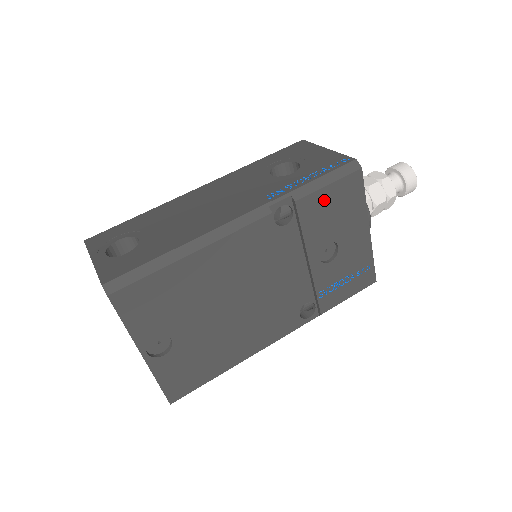
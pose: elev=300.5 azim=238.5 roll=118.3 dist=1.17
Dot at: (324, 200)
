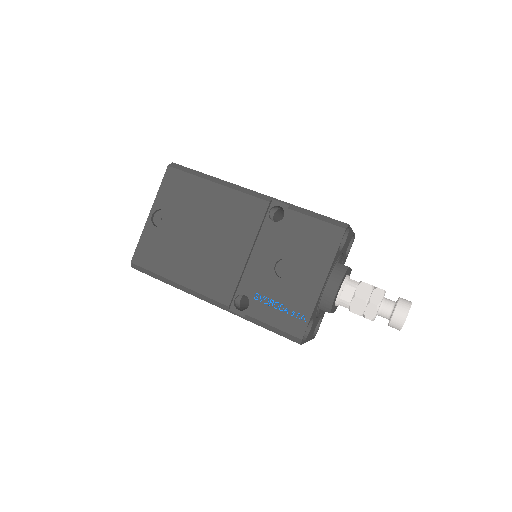
Dot at: (306, 226)
